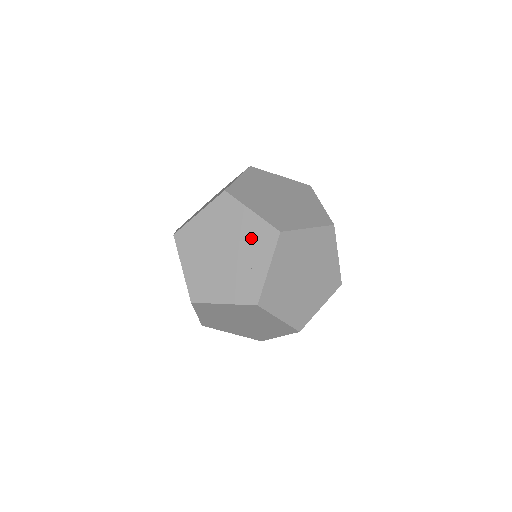
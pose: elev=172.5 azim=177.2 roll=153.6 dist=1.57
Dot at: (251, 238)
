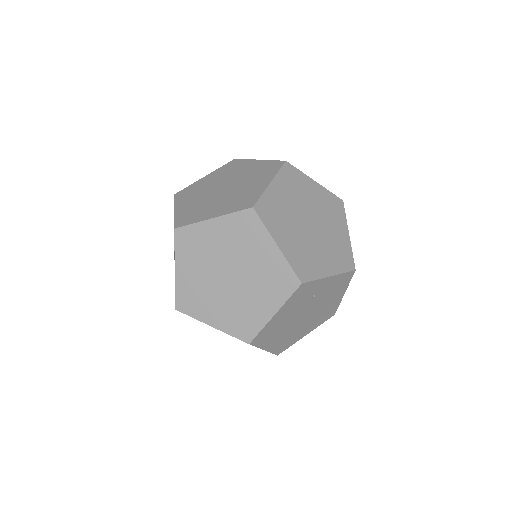
Dot at: occluded
